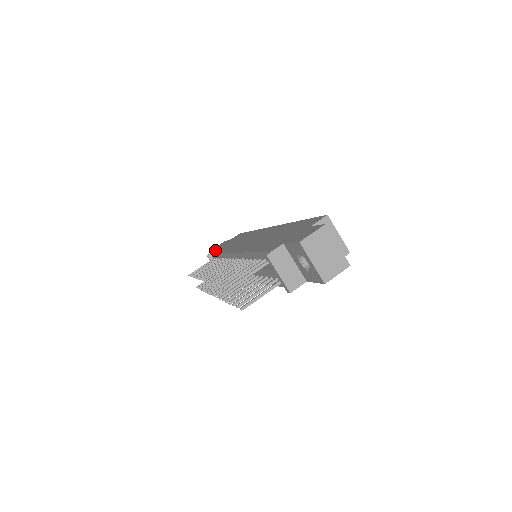
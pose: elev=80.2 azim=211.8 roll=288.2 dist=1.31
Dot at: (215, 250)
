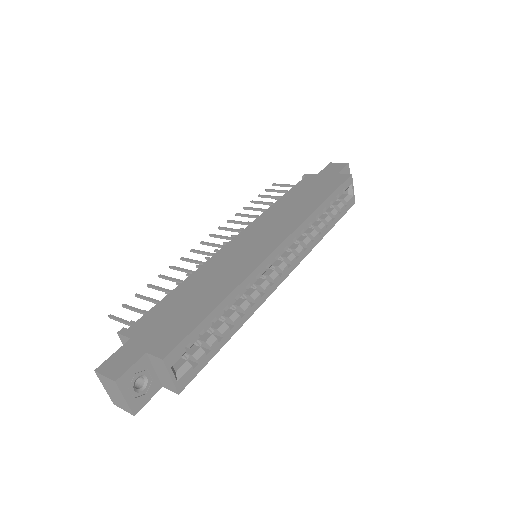
Dot at: (309, 177)
